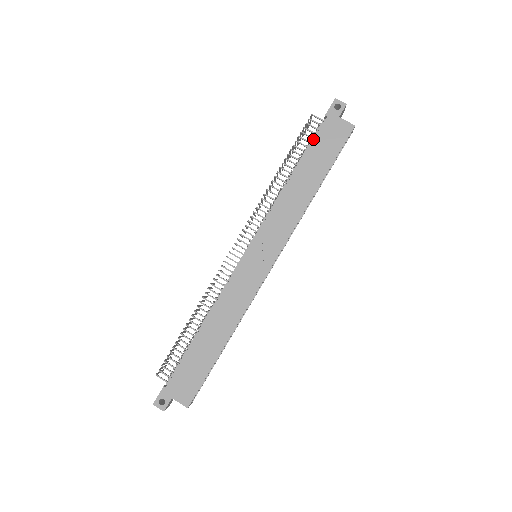
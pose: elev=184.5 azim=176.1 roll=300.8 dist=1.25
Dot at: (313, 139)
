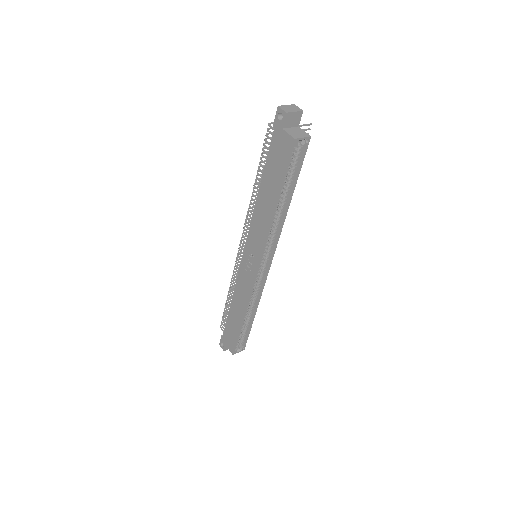
Dot at: occluded
